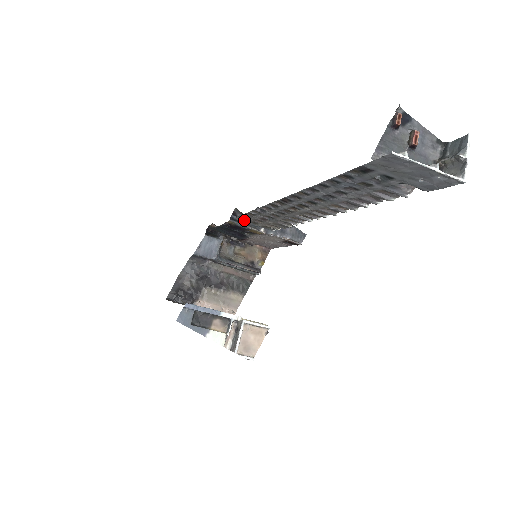
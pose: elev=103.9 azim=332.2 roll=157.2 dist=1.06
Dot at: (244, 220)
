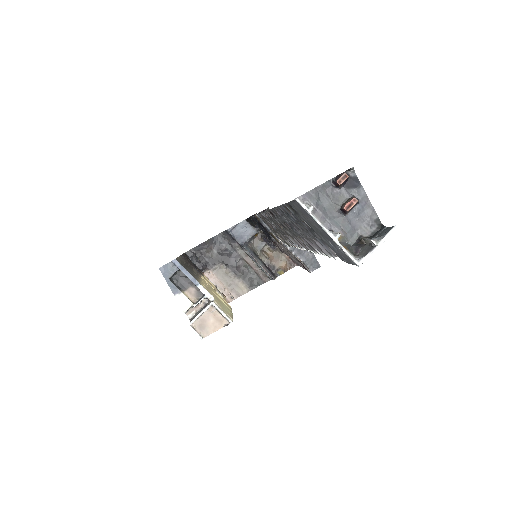
Dot at: (263, 220)
